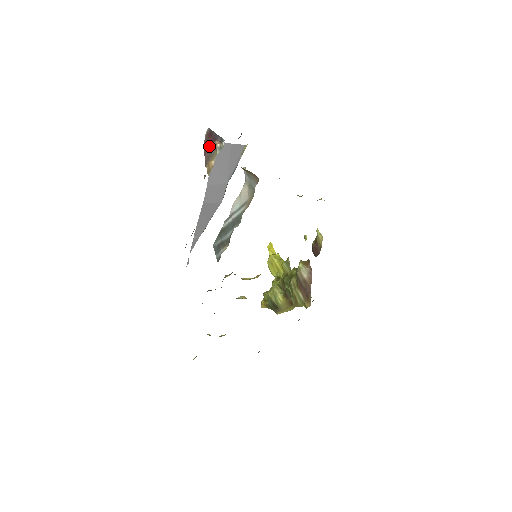
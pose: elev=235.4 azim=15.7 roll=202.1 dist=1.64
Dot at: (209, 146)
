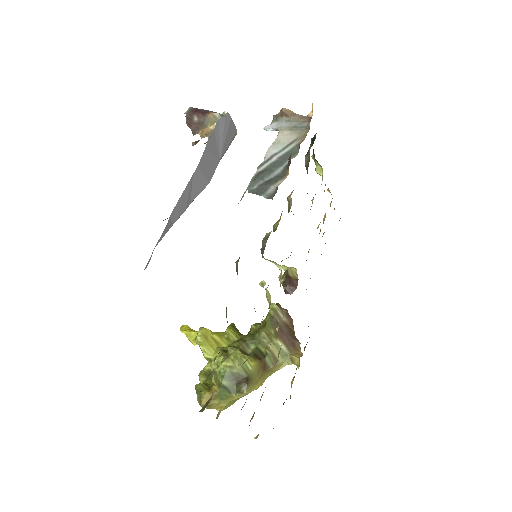
Dot at: (196, 119)
